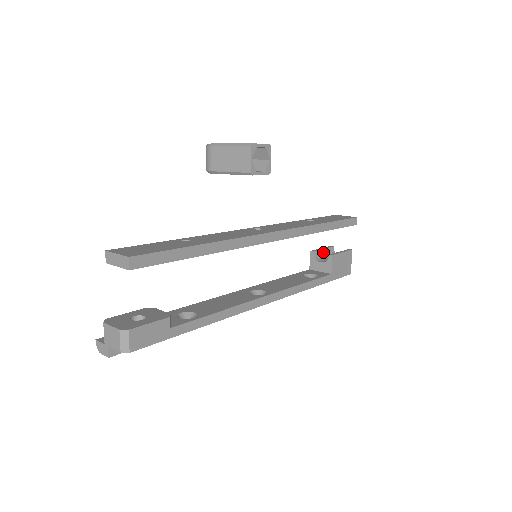
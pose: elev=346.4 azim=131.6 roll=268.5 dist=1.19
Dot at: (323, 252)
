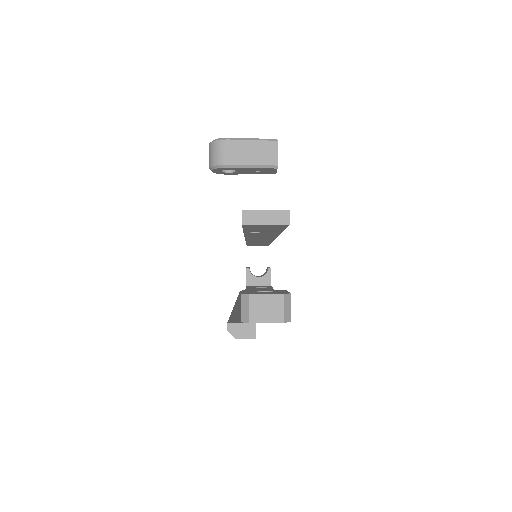
Dot at: occluded
